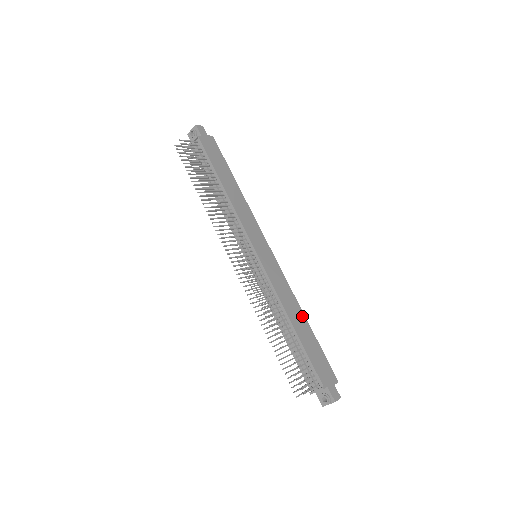
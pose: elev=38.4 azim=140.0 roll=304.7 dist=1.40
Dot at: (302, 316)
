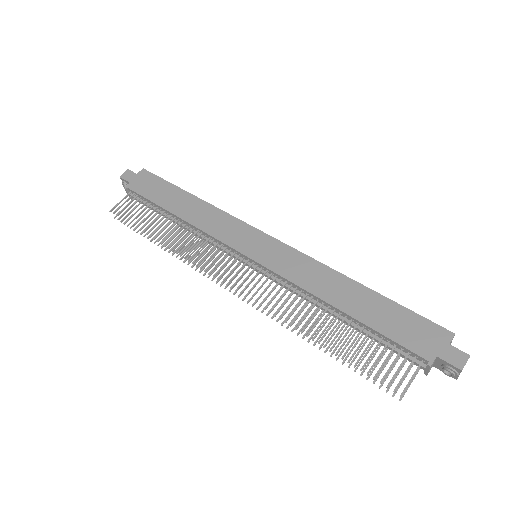
Dot at: (349, 284)
